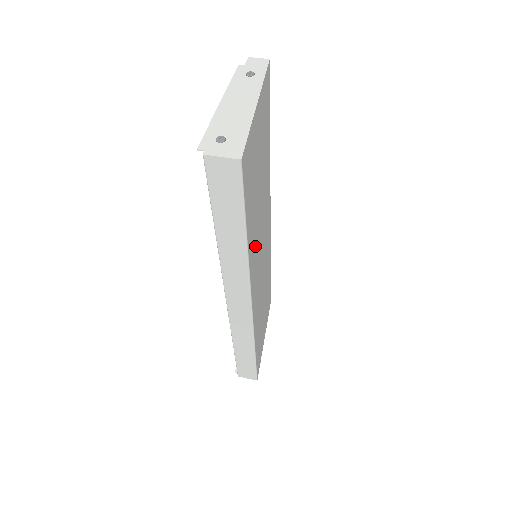
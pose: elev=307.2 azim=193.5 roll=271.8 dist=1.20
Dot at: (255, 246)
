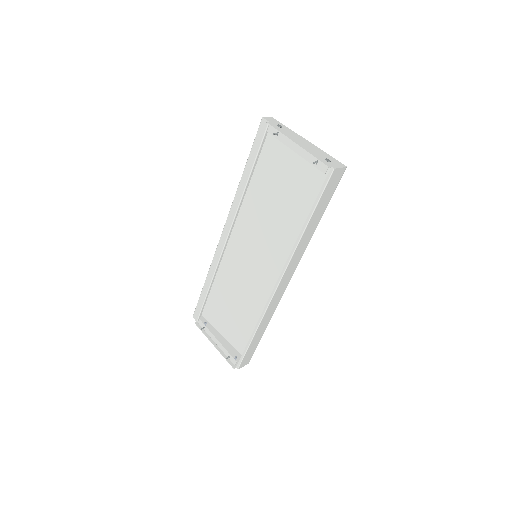
Dot at: (289, 237)
